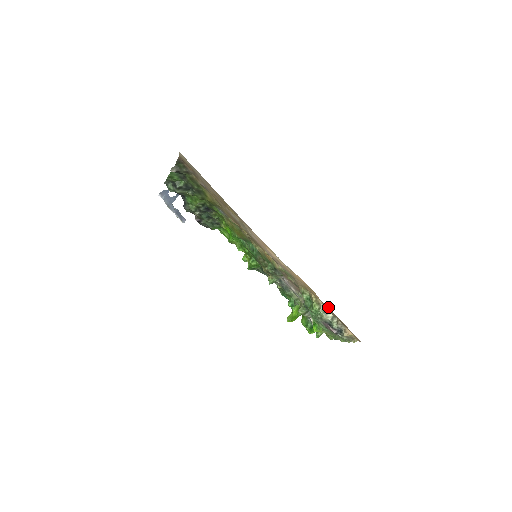
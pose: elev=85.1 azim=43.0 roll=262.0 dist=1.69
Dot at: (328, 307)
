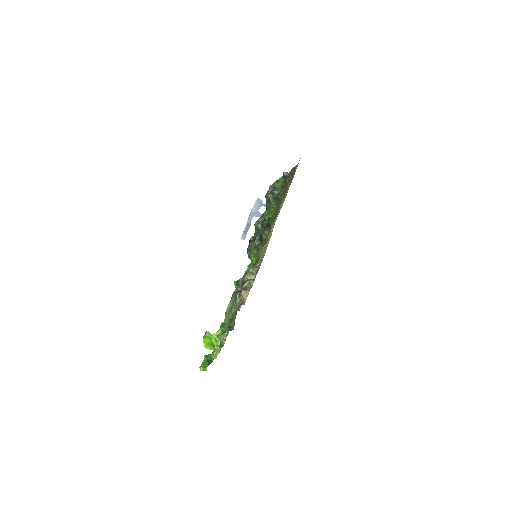
Dot at: occluded
